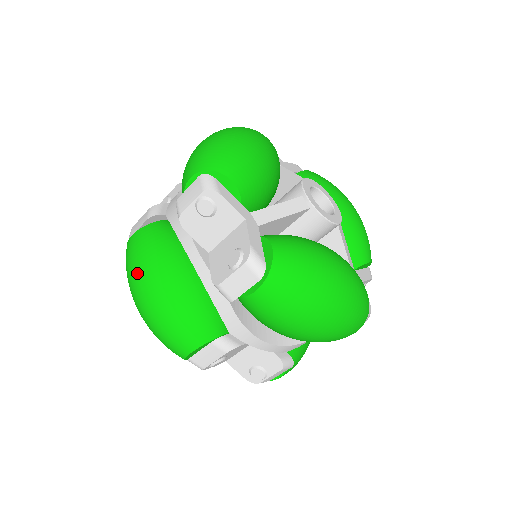
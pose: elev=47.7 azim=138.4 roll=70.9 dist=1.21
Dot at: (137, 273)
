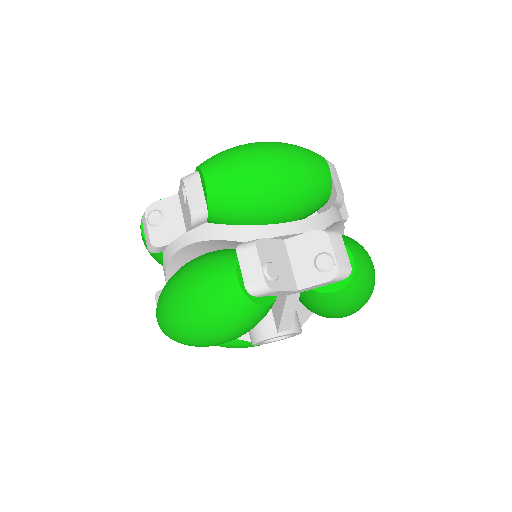
Dot at: (165, 306)
